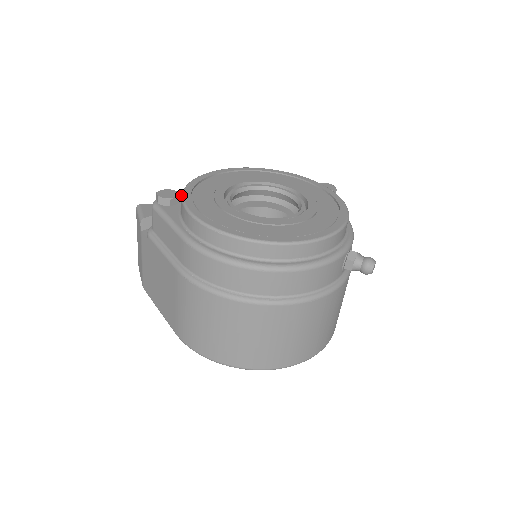
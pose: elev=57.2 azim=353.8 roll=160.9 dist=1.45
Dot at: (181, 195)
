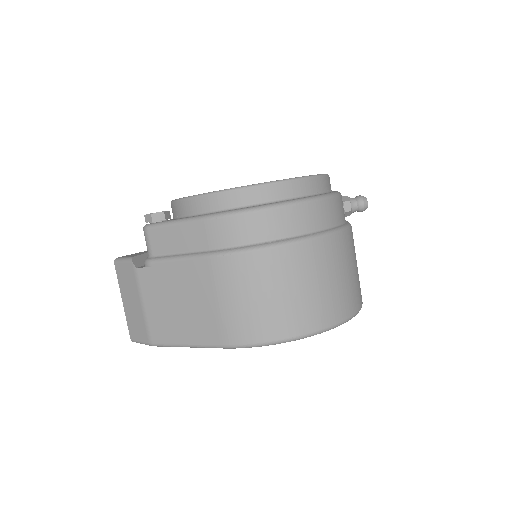
Dot at: occluded
